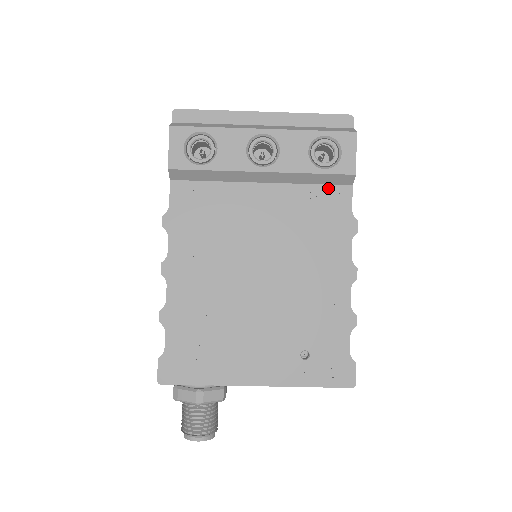
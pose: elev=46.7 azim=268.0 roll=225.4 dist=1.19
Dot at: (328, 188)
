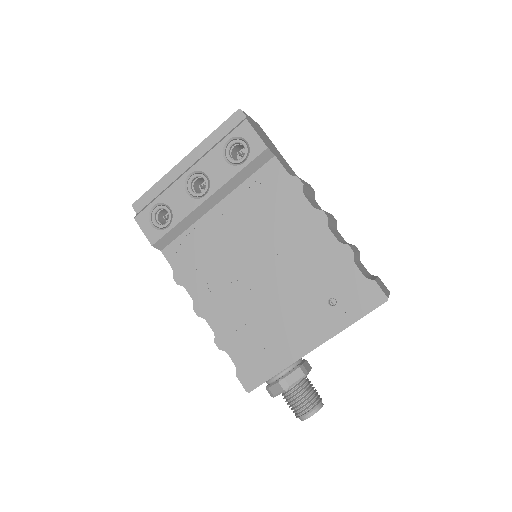
Dot at: (260, 172)
